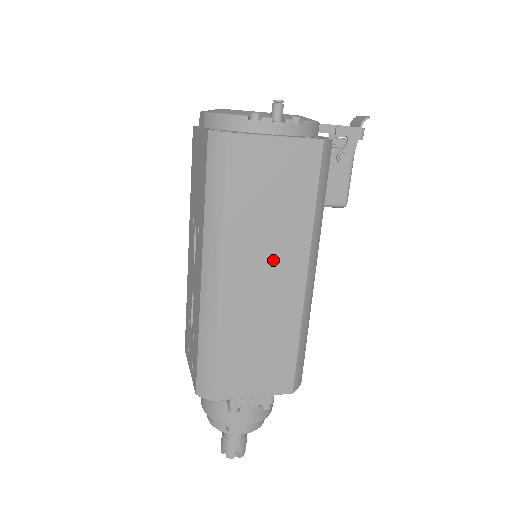
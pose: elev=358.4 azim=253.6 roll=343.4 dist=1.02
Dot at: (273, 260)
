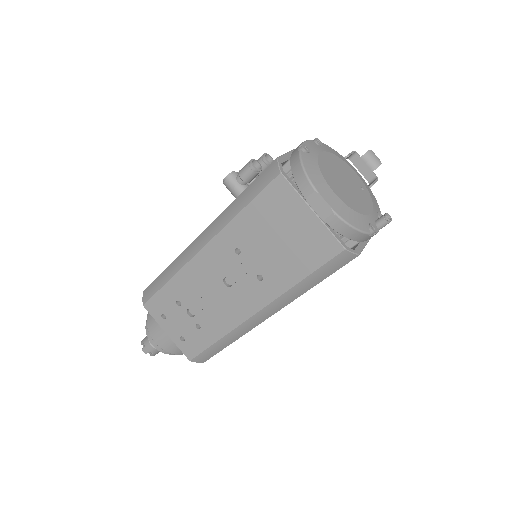
Dot at: occluded
